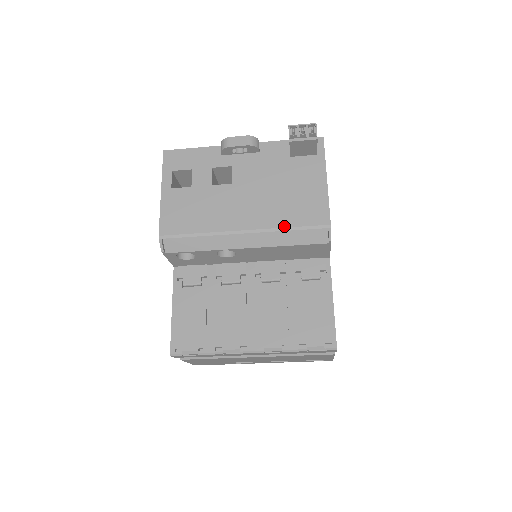
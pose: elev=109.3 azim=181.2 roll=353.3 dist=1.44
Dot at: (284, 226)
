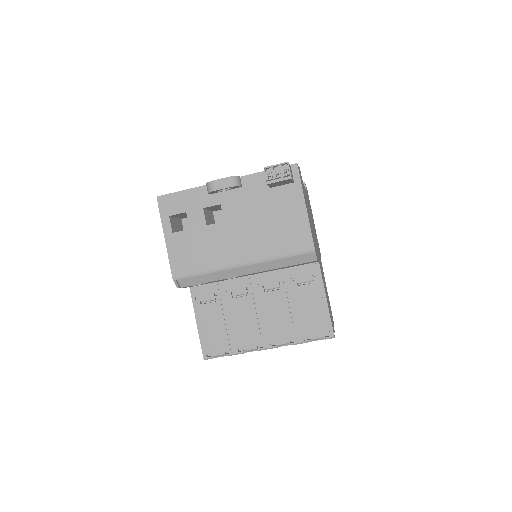
Dot at: (275, 256)
